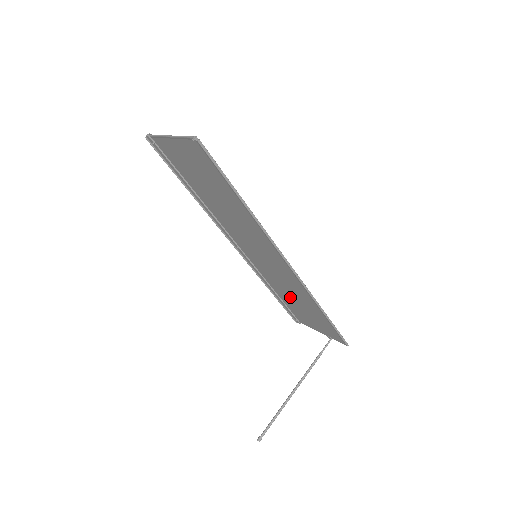
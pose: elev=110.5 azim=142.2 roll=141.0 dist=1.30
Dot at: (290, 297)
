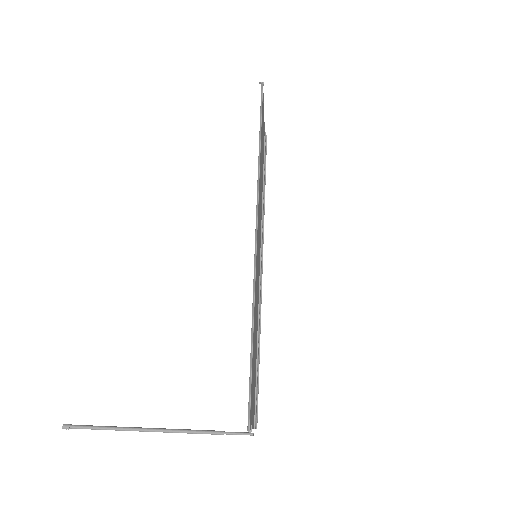
Dot at: (255, 339)
